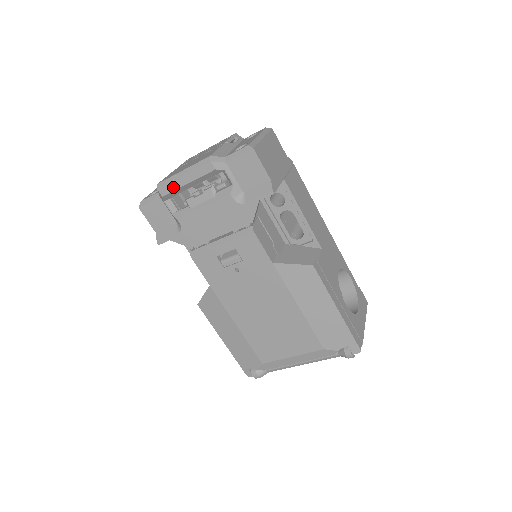
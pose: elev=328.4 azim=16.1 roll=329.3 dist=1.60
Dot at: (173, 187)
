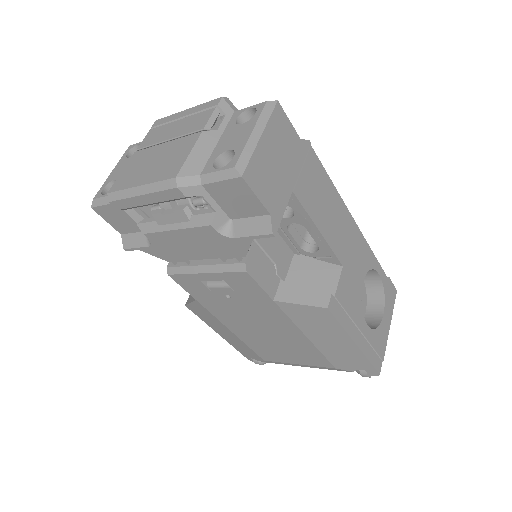
Dot at: (129, 204)
